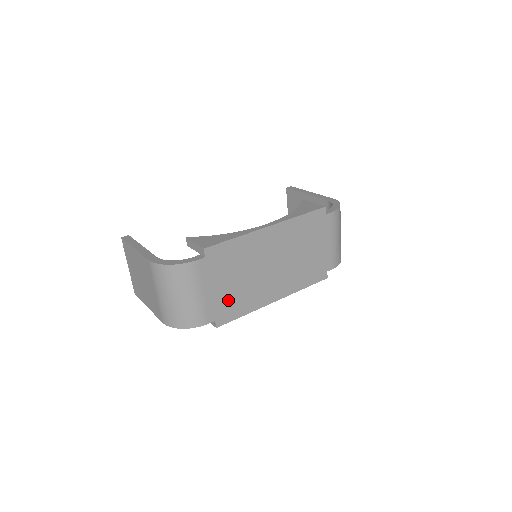
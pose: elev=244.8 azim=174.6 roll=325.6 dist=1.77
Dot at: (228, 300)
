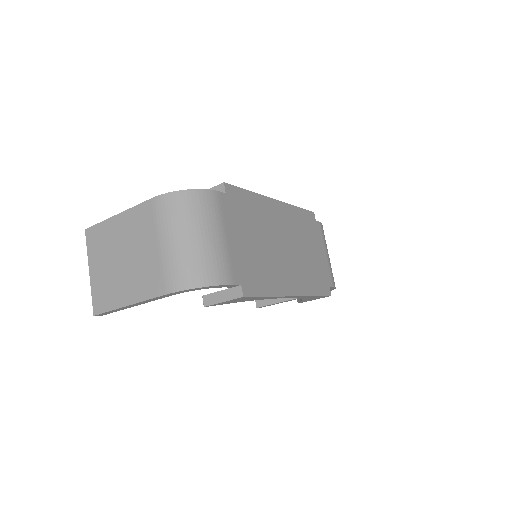
Dot at: (251, 264)
